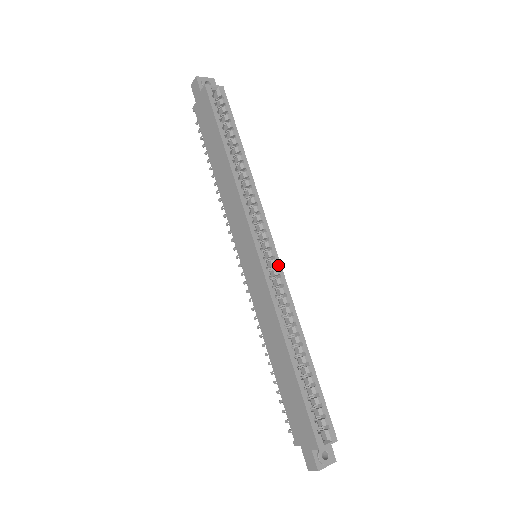
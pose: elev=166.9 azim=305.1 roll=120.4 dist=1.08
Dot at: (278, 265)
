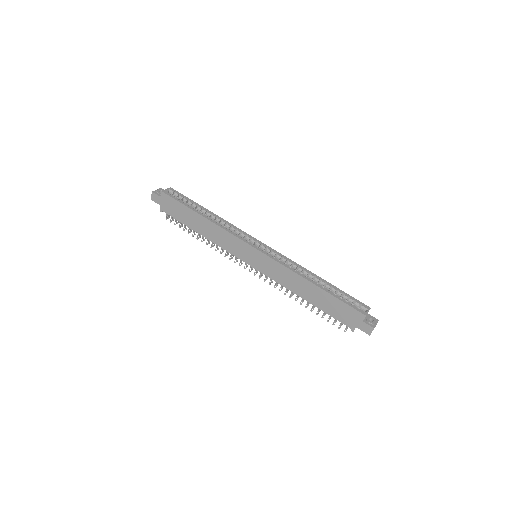
Dot at: (272, 250)
